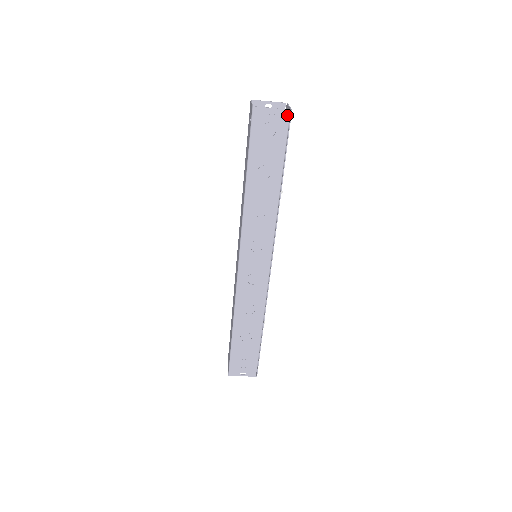
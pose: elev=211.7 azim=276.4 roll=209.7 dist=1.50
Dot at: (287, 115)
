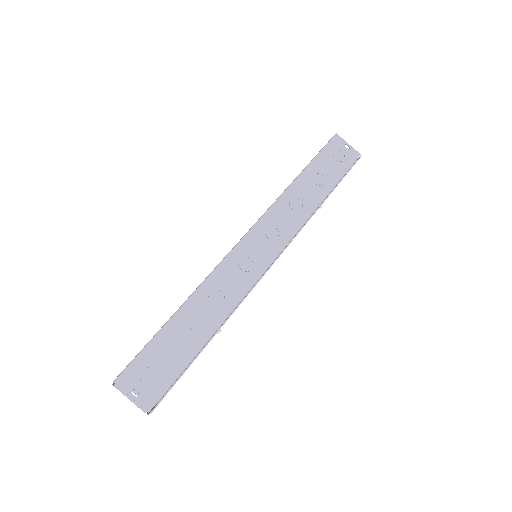
Dot at: (357, 156)
